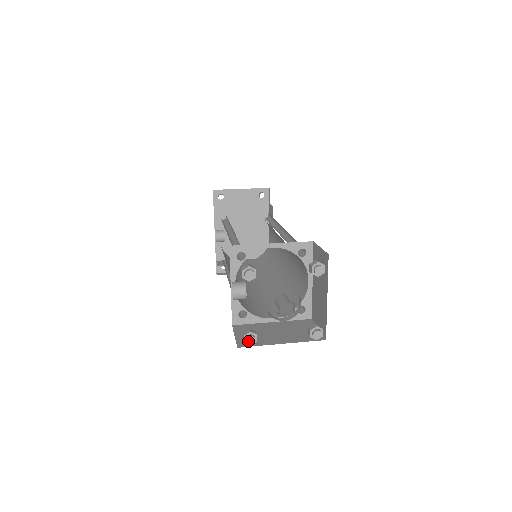
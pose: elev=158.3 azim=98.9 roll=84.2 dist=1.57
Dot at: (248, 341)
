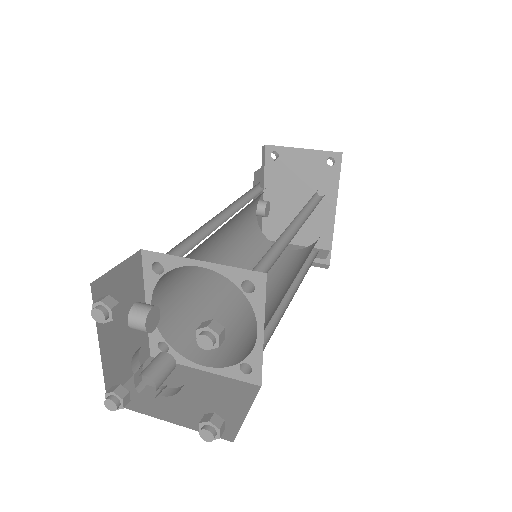
Dot at: (107, 404)
